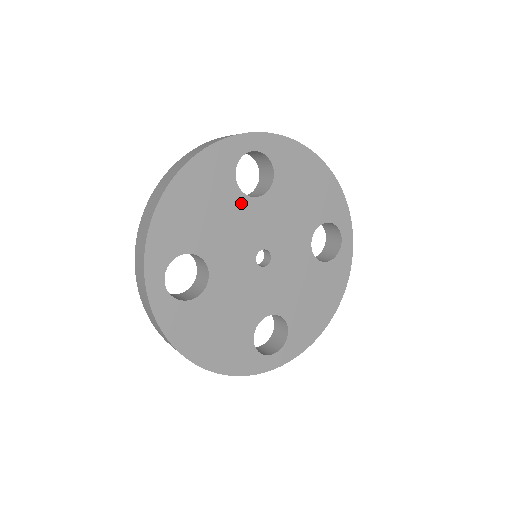
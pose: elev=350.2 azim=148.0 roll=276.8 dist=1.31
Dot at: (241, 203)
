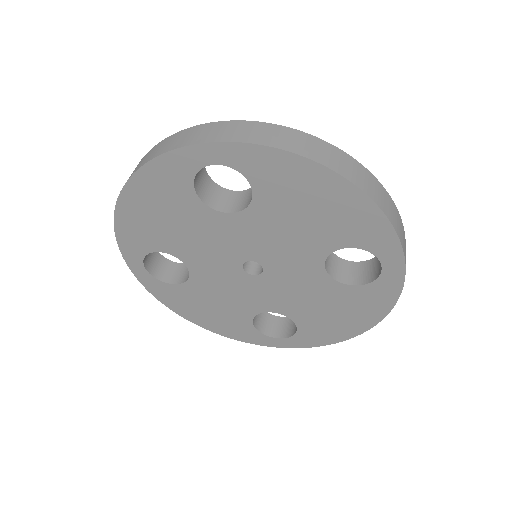
Dot at: (210, 217)
